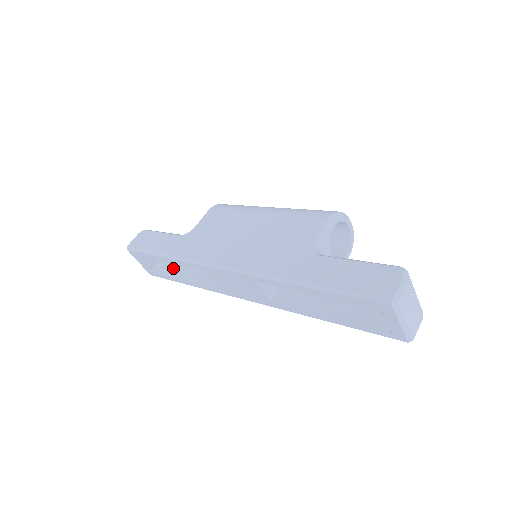
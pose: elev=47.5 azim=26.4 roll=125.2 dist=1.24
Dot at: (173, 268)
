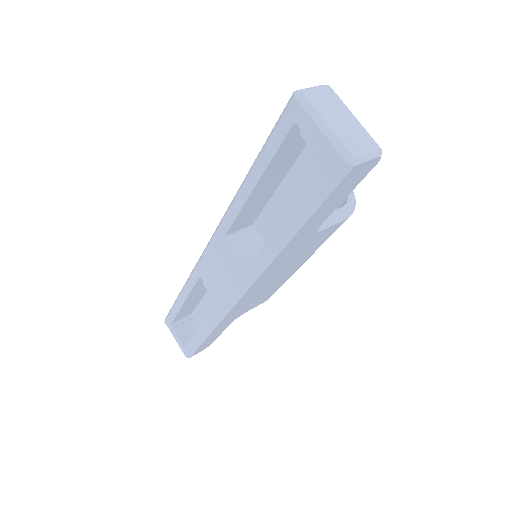
Dot at: occluded
